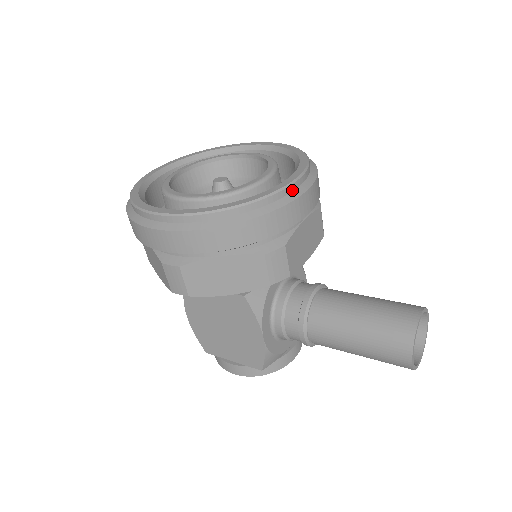
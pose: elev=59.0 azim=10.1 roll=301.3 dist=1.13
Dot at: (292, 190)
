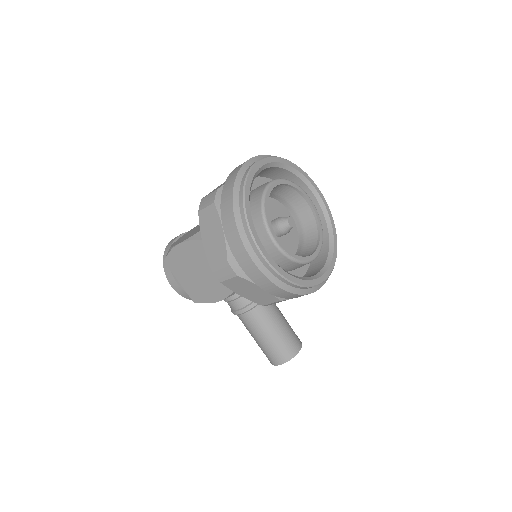
Dot at: occluded
